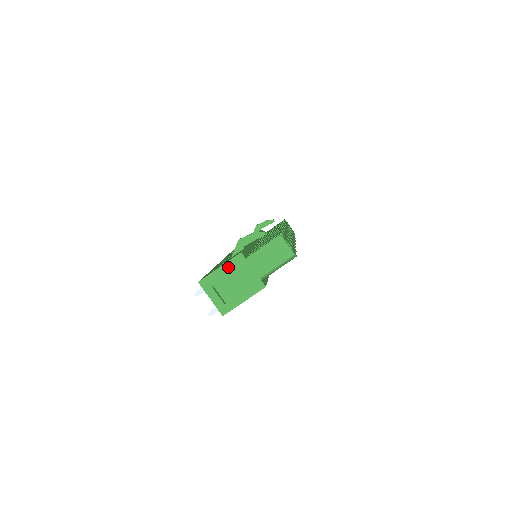
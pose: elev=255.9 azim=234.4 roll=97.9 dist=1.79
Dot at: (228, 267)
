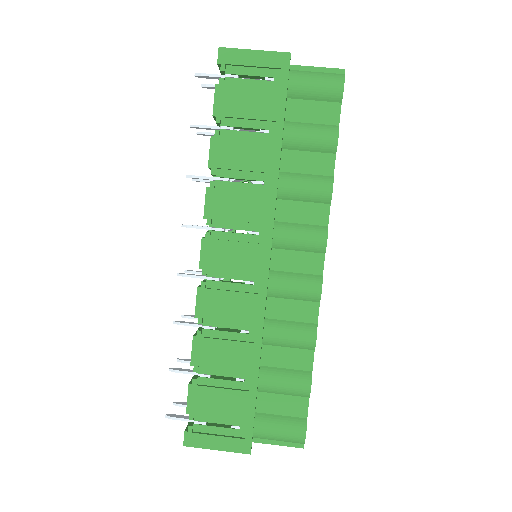
Dot at: occluded
